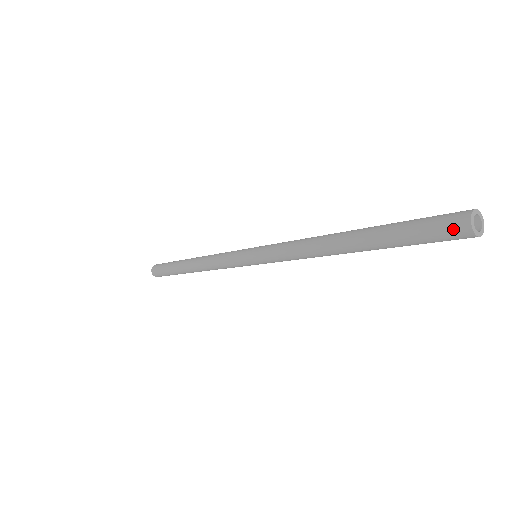
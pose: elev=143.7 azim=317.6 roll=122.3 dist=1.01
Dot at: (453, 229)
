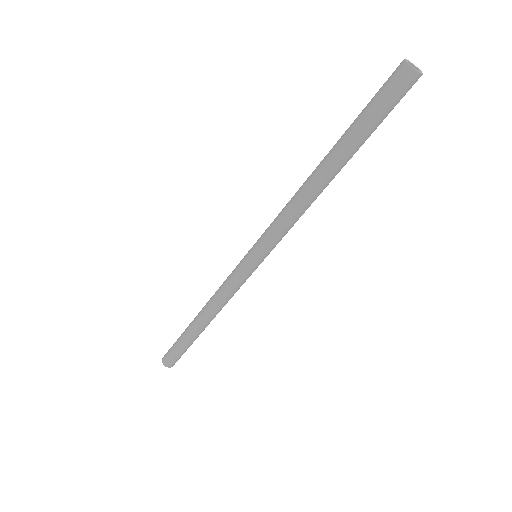
Dot at: (396, 77)
